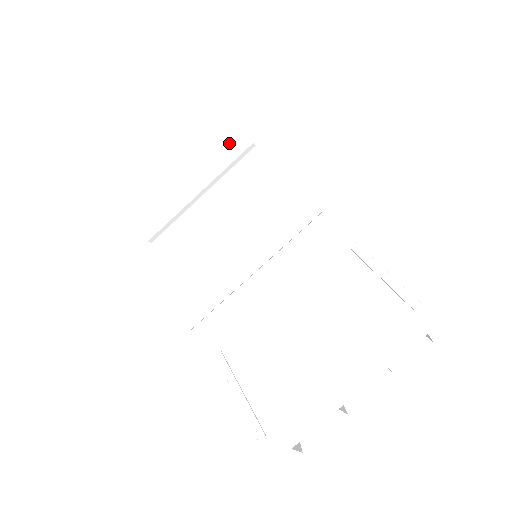
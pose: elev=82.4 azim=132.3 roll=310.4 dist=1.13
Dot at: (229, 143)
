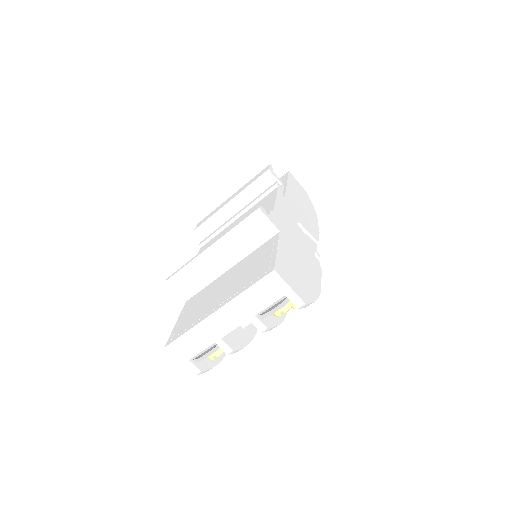
Dot at: (259, 176)
